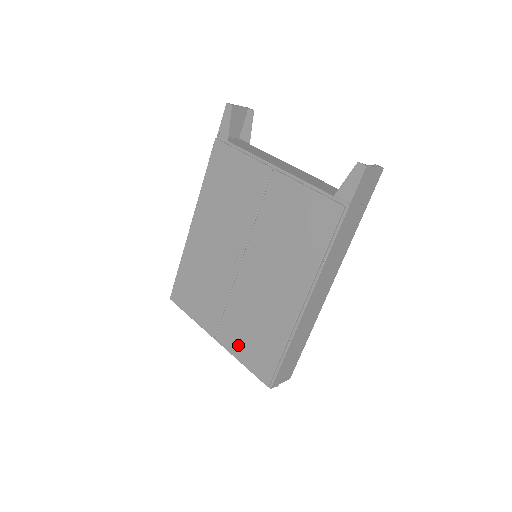
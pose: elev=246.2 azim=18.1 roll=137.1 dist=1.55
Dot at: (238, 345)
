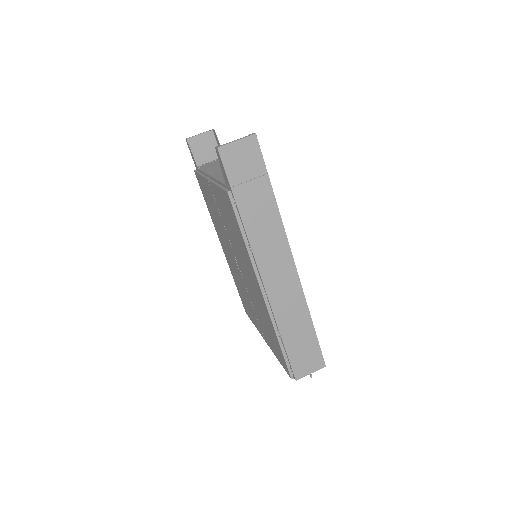
Dot at: (270, 343)
